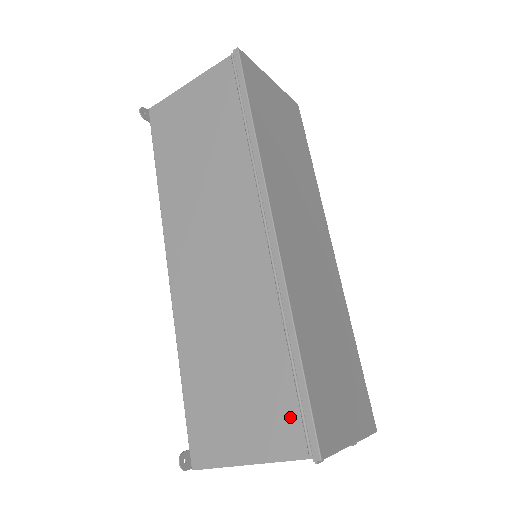
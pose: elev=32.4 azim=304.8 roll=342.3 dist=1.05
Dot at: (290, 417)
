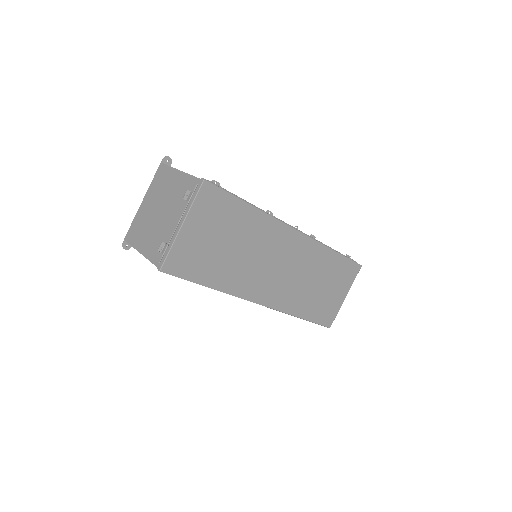
Dot at: occluded
